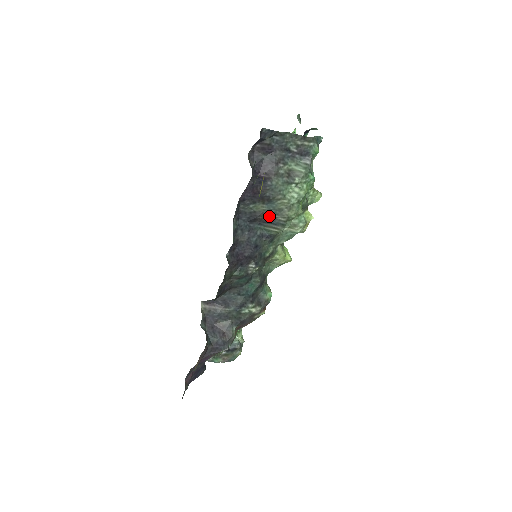
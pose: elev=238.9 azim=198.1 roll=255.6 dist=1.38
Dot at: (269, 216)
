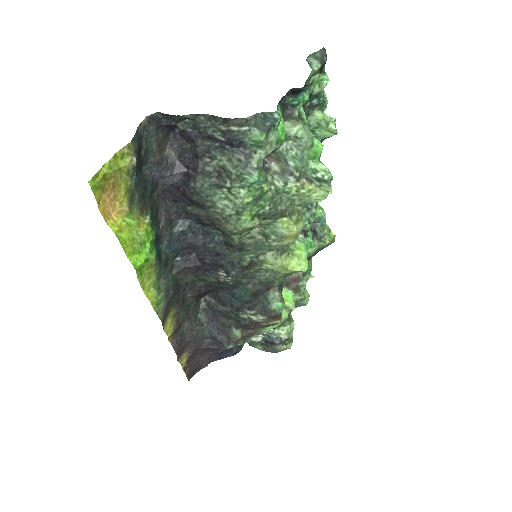
Dot at: (213, 223)
